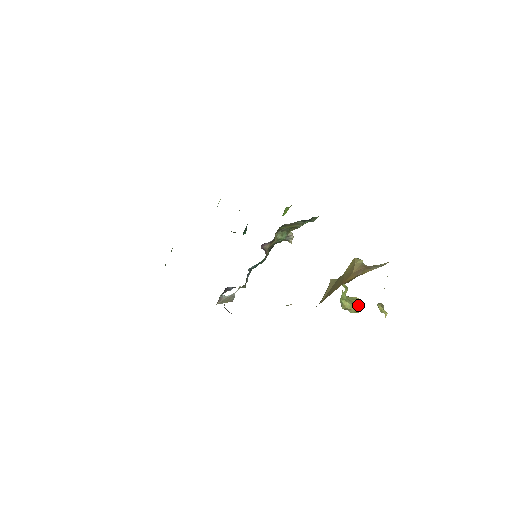
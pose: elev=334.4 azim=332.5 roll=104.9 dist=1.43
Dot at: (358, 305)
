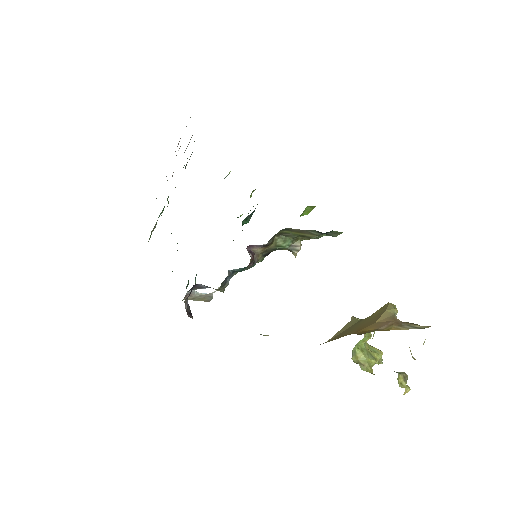
Dot at: (379, 361)
